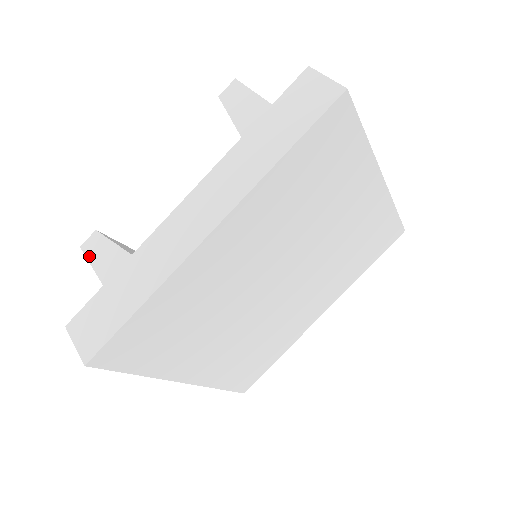
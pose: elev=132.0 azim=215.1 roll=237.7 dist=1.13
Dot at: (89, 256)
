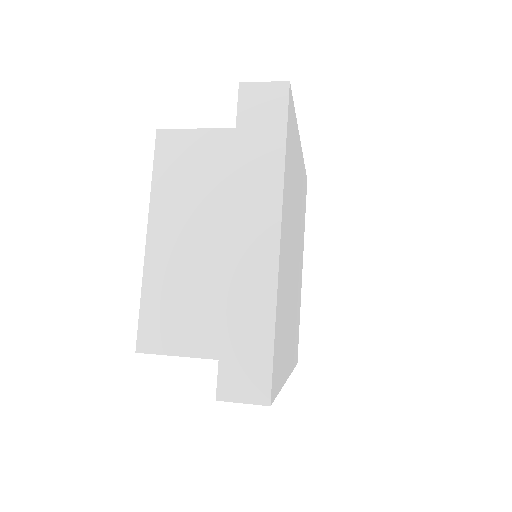
Dot at: (176, 130)
